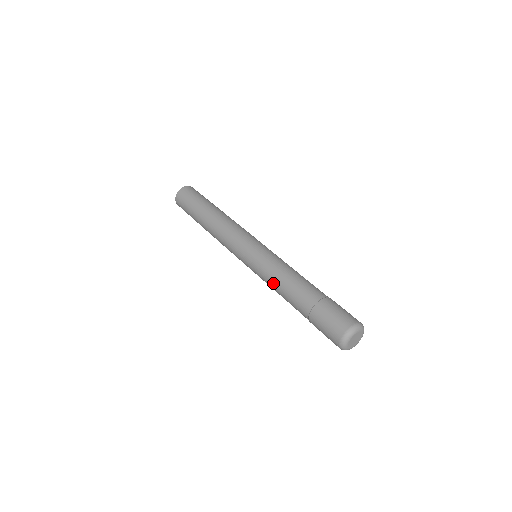
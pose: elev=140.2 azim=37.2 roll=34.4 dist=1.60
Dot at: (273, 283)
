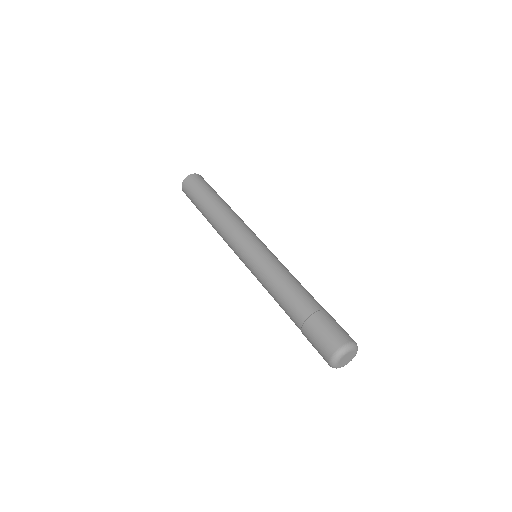
Dot at: (269, 291)
